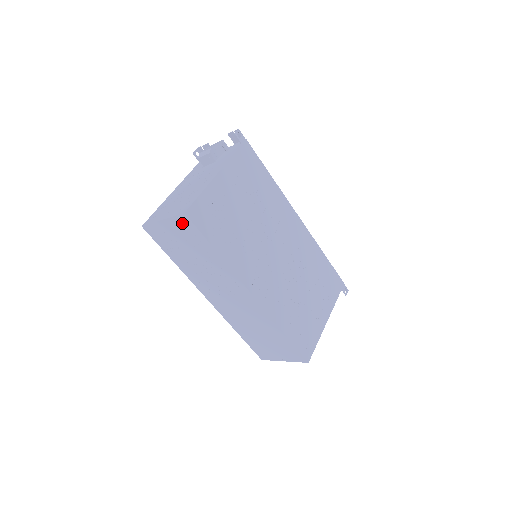
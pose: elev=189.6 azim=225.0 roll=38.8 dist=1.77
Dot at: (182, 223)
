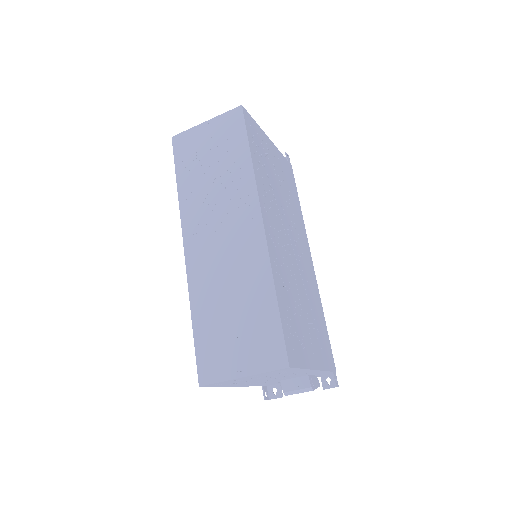
Dot at: (230, 120)
